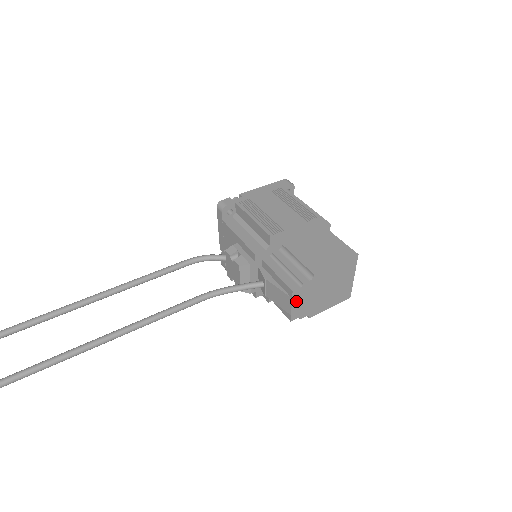
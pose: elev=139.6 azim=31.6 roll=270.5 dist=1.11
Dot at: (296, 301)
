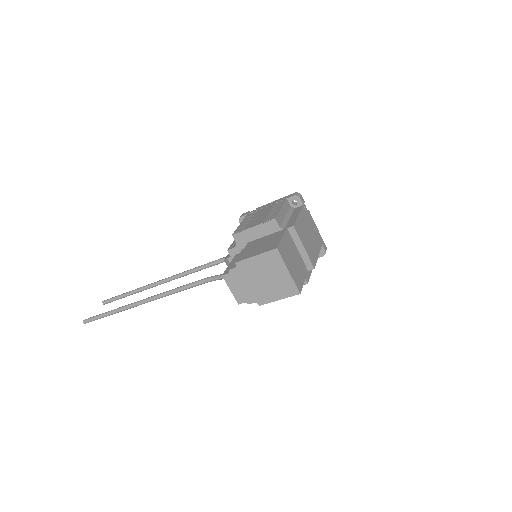
Dot at: (232, 285)
